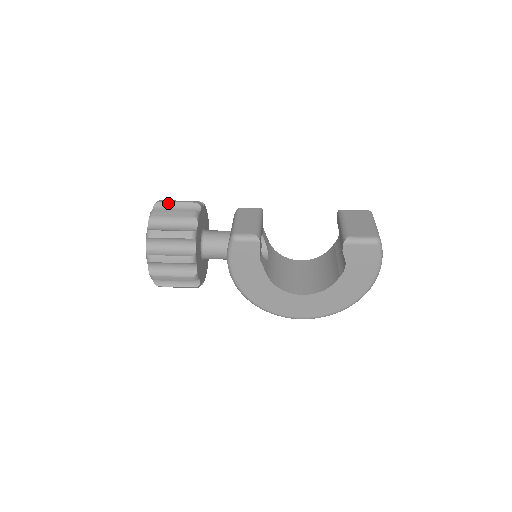
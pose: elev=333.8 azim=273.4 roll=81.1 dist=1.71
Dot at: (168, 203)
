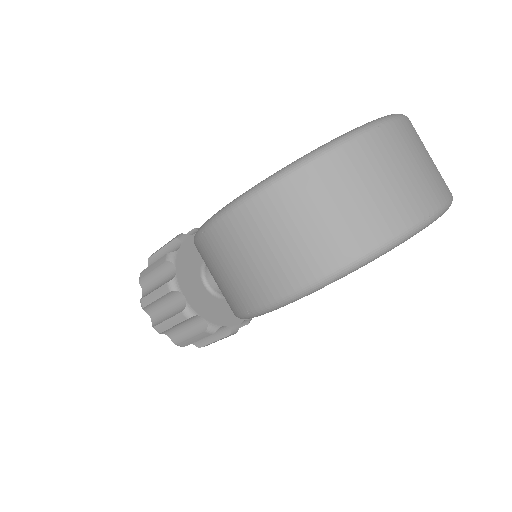
Dot at: occluded
